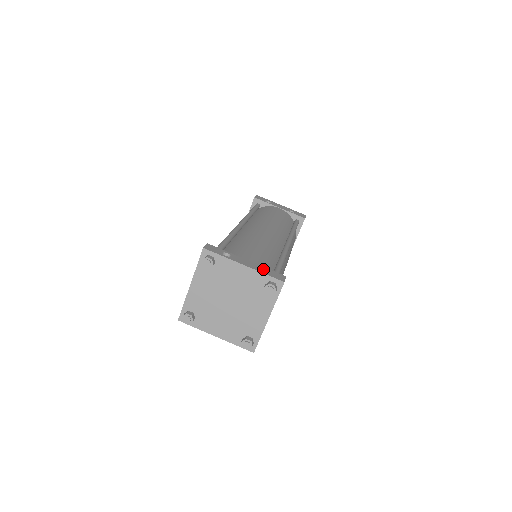
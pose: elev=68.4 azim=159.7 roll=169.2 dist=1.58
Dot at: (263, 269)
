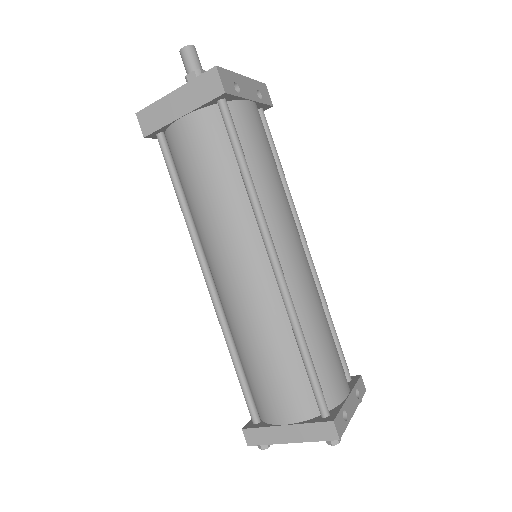
Dot at: (355, 390)
